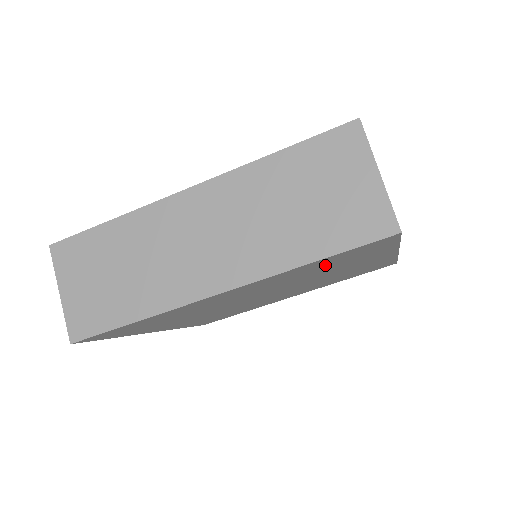
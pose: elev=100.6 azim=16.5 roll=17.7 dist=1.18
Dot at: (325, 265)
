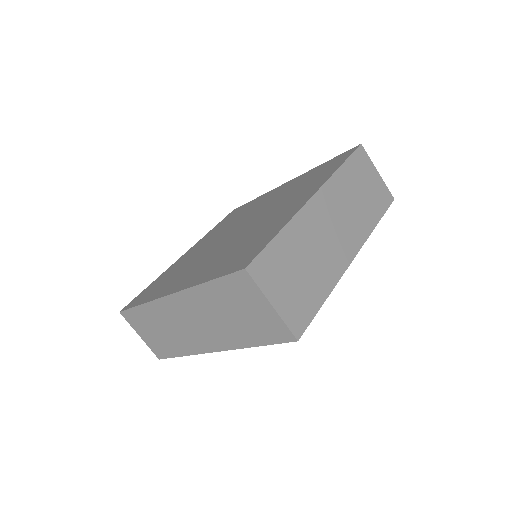
Dot at: occluded
